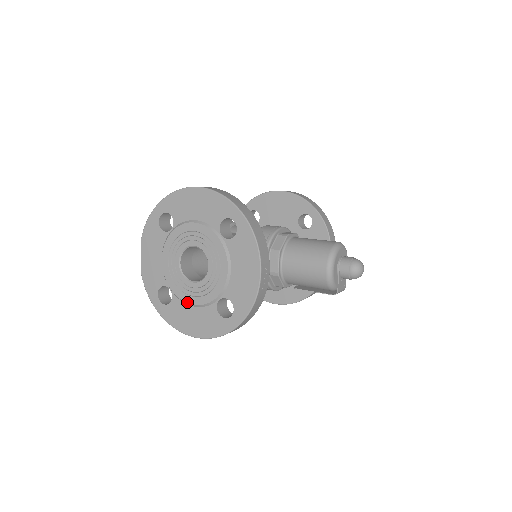
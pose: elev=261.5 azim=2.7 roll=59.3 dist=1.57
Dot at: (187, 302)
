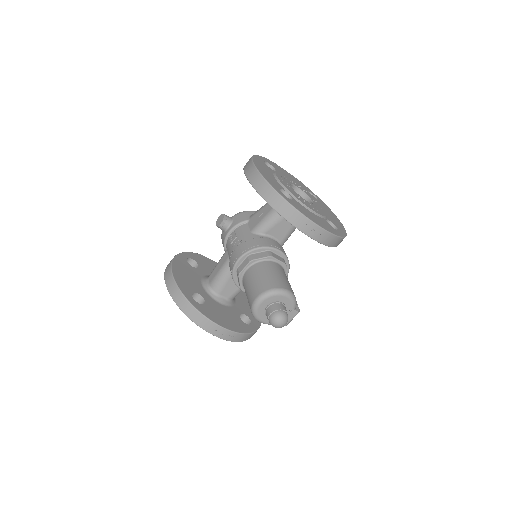
Dot at: occluded
